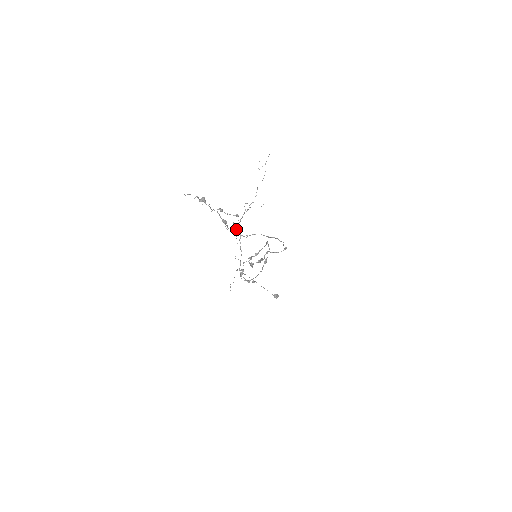
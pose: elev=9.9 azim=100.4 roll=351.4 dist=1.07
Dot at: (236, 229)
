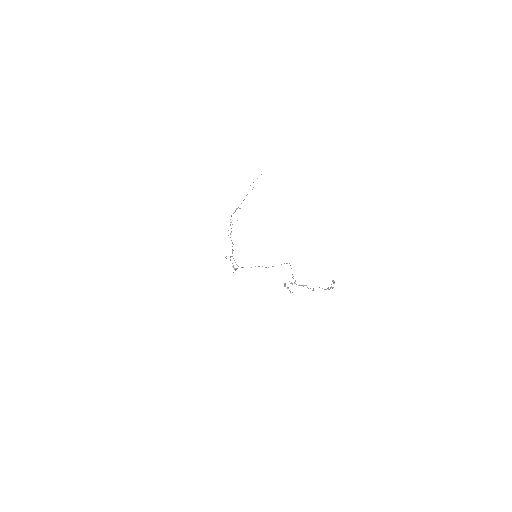
Dot at: occluded
